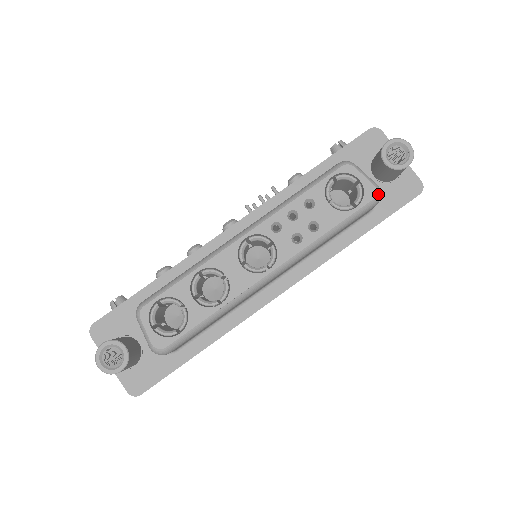
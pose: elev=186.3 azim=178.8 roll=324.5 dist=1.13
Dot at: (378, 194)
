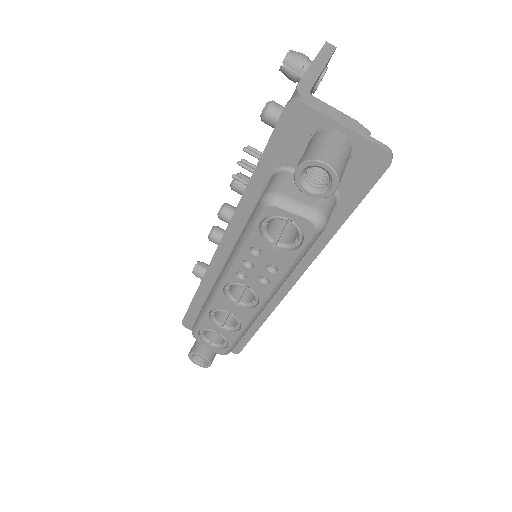
Dot at: (318, 226)
